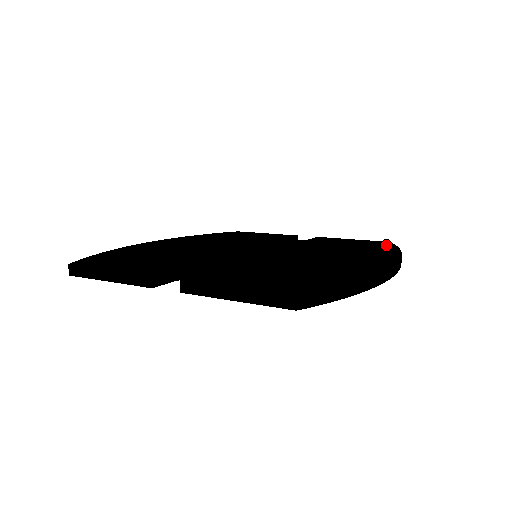
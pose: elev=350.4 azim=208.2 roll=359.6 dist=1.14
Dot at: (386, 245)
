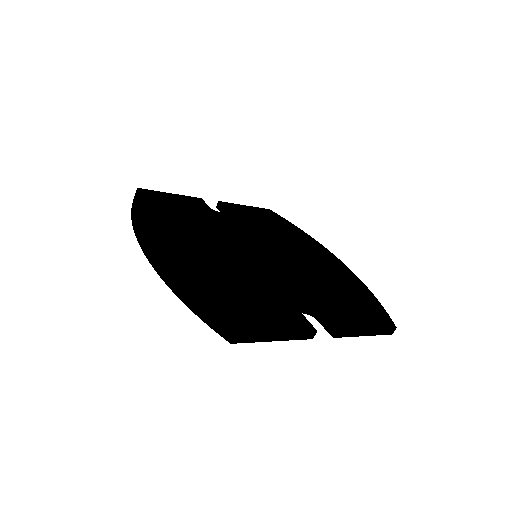
Dot at: (281, 219)
